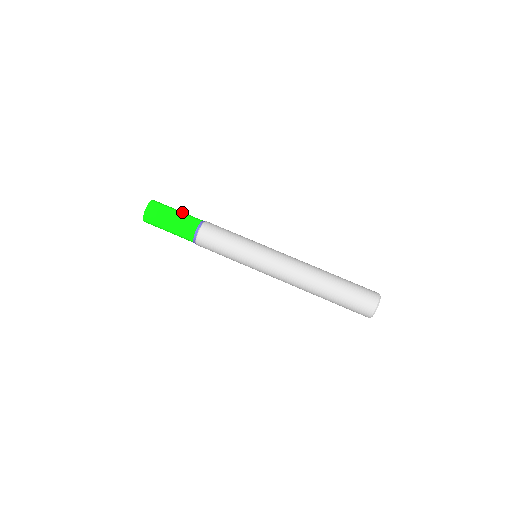
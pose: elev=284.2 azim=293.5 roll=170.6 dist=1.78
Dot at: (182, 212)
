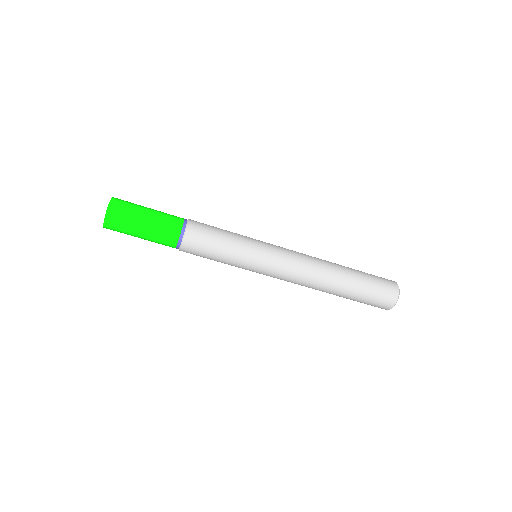
Dot at: (156, 210)
